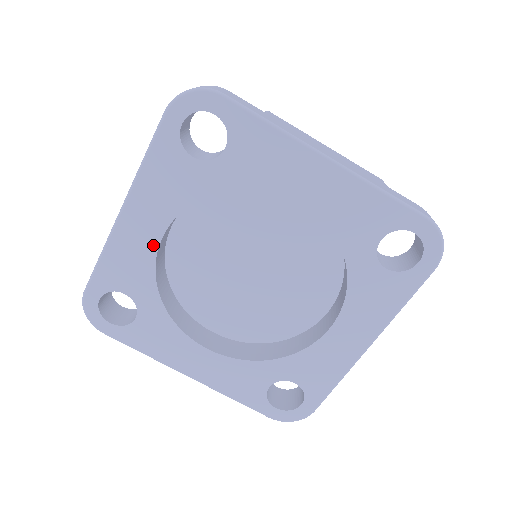
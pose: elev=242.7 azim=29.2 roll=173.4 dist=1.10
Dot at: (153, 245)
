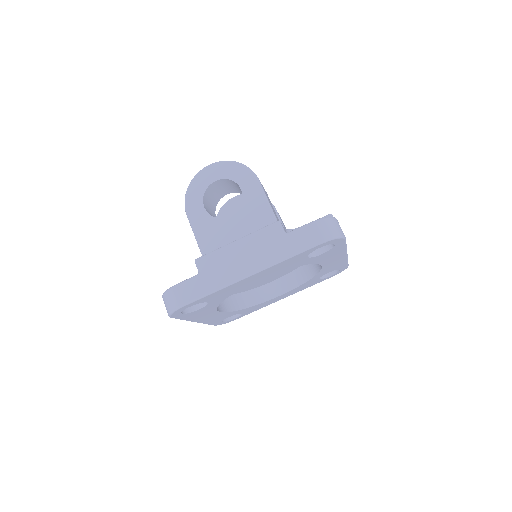
Dot at: (220, 314)
